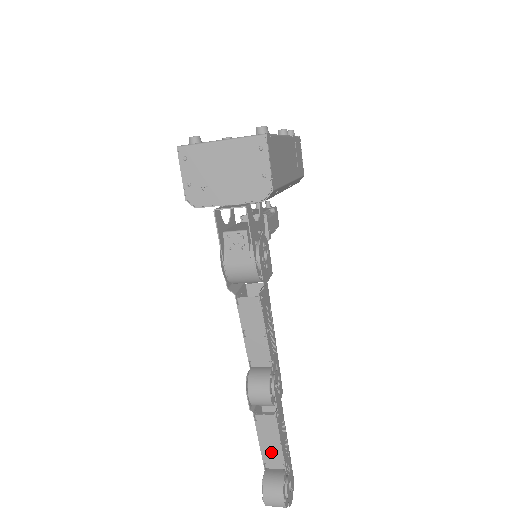
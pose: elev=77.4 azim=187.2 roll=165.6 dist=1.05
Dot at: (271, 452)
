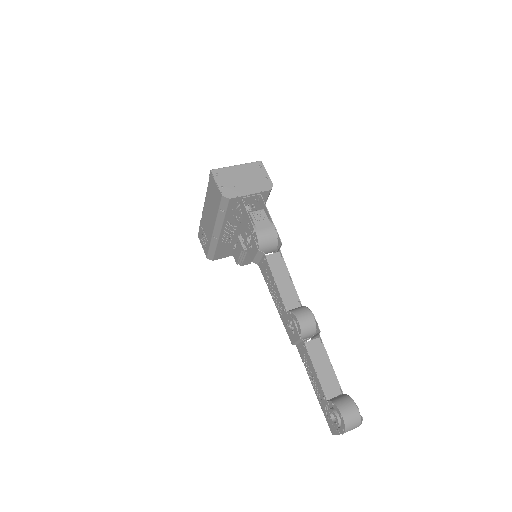
Dot at: (327, 378)
